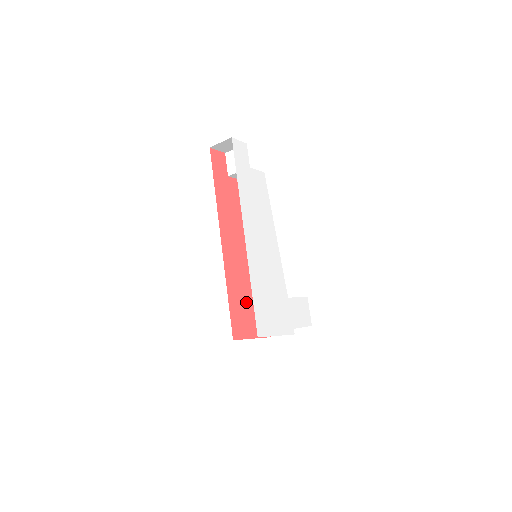
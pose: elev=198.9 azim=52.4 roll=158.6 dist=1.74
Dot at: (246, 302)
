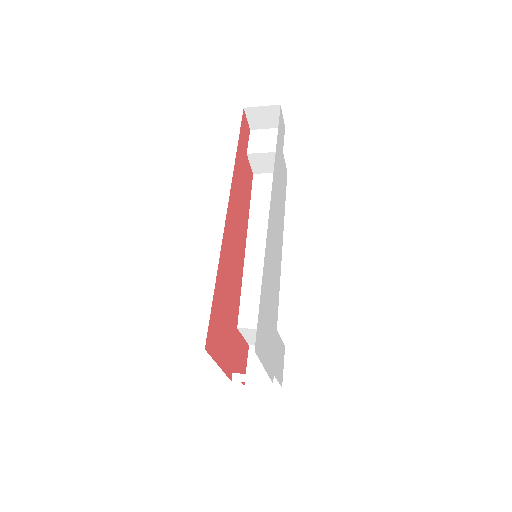
Dot at: (225, 310)
